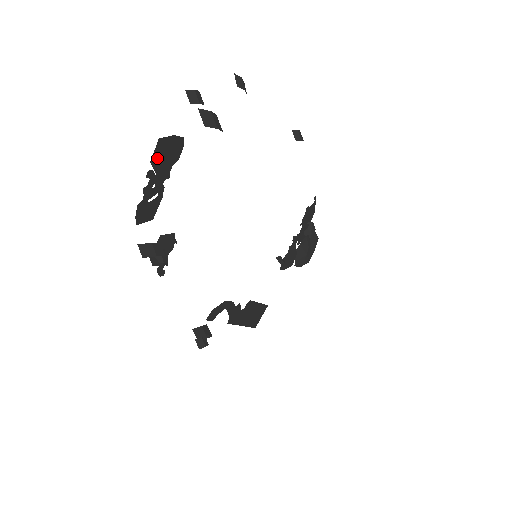
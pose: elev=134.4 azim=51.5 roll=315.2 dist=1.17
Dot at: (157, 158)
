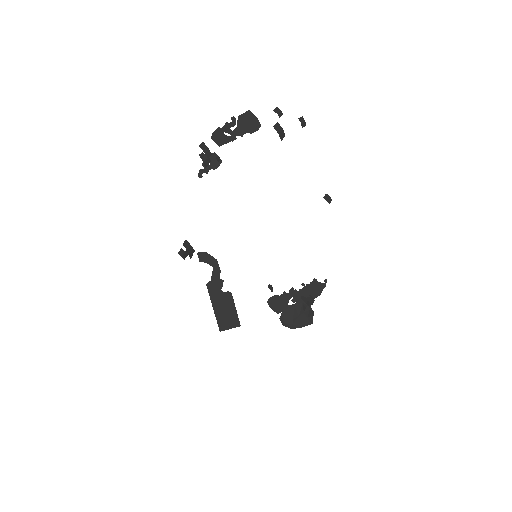
Dot at: (242, 119)
